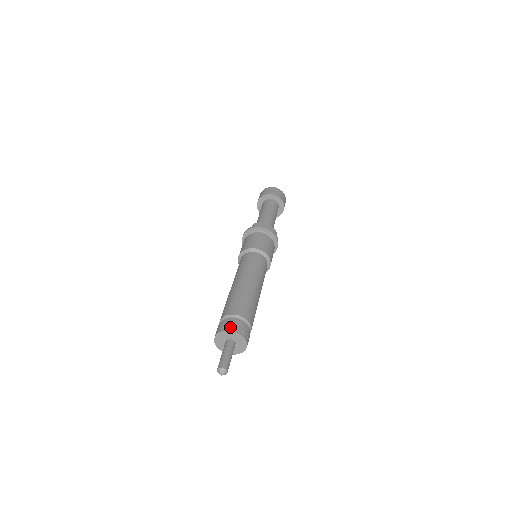
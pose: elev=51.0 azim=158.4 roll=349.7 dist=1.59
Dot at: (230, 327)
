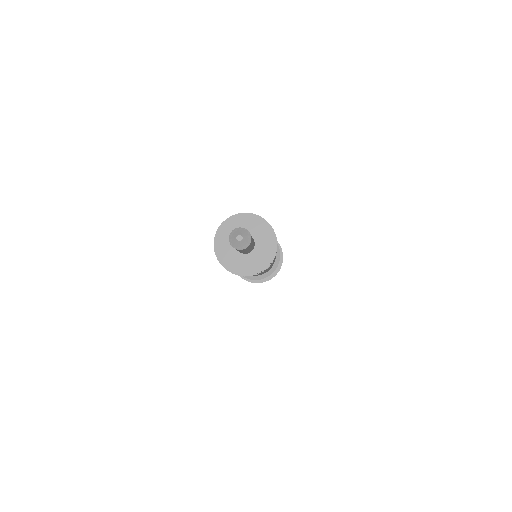
Dot at: (255, 214)
